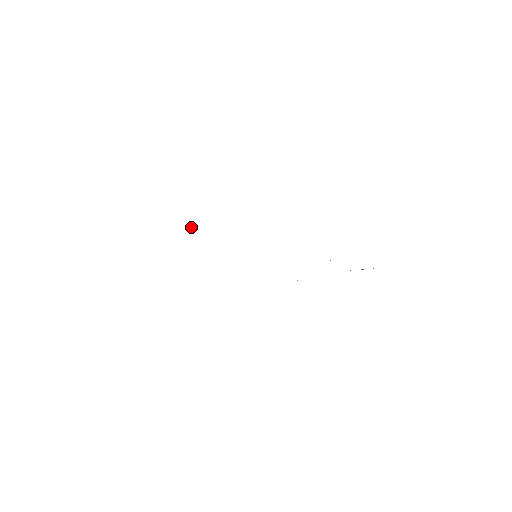
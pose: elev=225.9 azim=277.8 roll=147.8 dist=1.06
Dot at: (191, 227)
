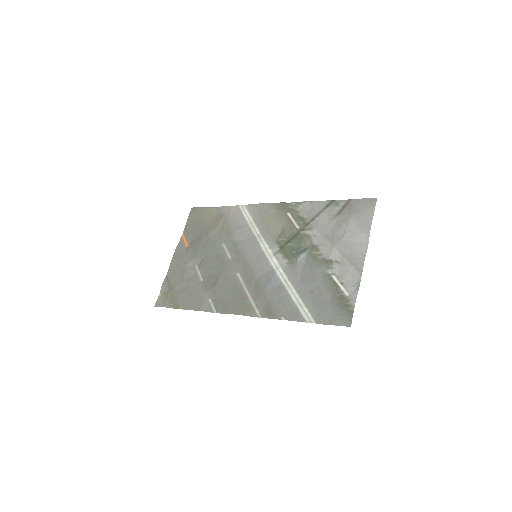
Dot at: (211, 298)
